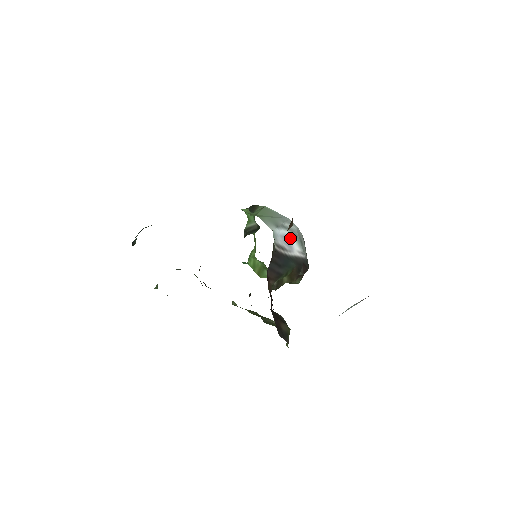
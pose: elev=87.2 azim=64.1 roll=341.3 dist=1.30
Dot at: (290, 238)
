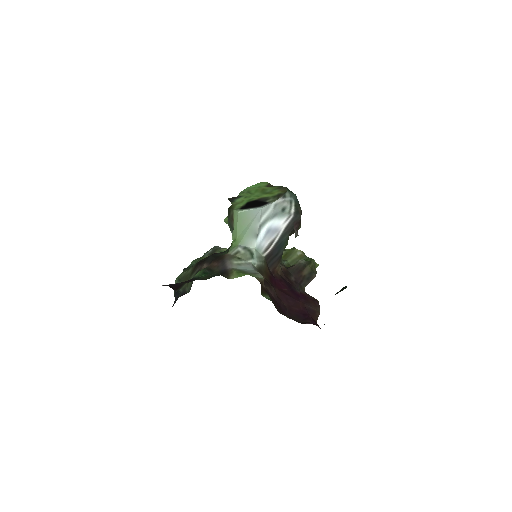
Dot at: (272, 225)
